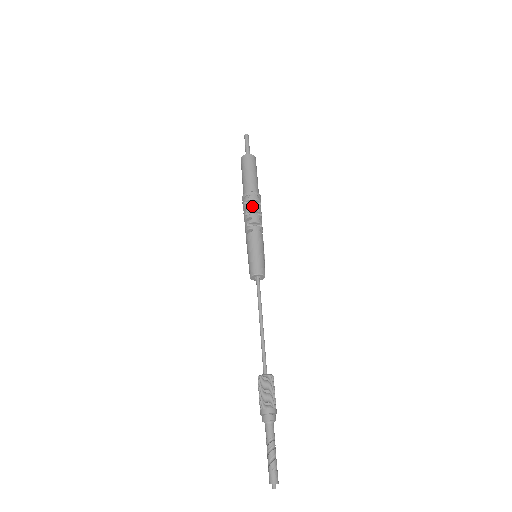
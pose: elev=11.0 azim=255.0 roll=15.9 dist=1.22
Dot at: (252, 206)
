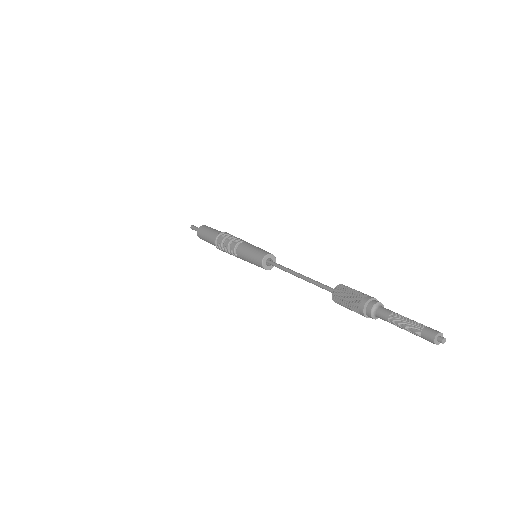
Dot at: (232, 235)
